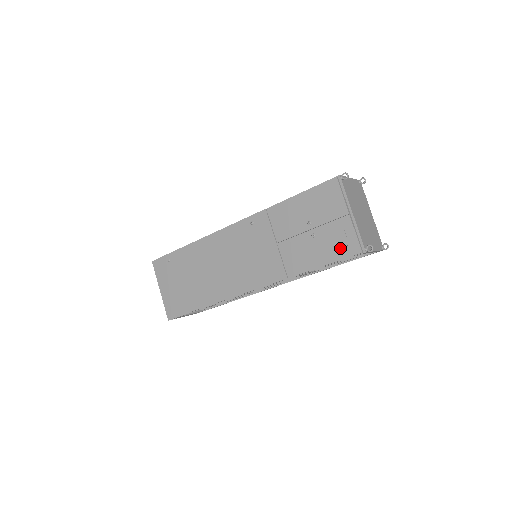
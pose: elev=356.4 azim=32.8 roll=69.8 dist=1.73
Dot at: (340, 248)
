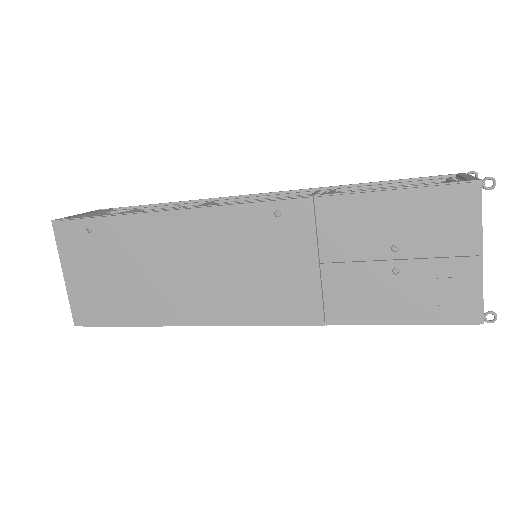
Dot at: (441, 306)
